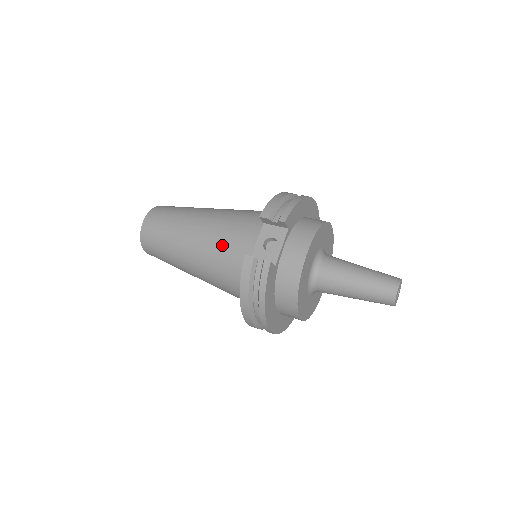
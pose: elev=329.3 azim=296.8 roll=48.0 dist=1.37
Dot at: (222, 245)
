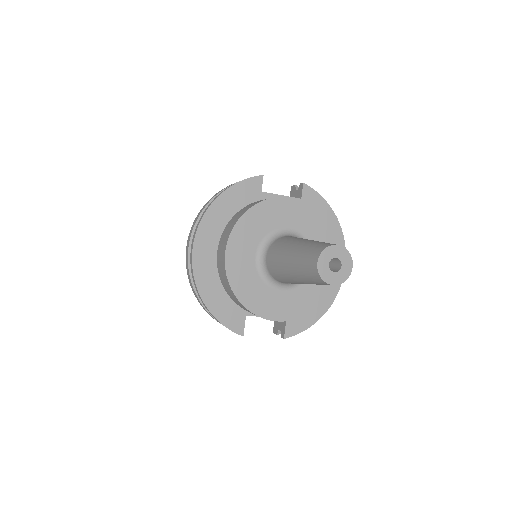
Dot at: occluded
